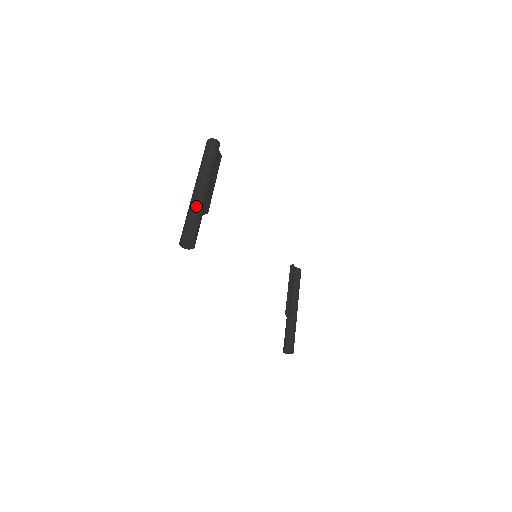
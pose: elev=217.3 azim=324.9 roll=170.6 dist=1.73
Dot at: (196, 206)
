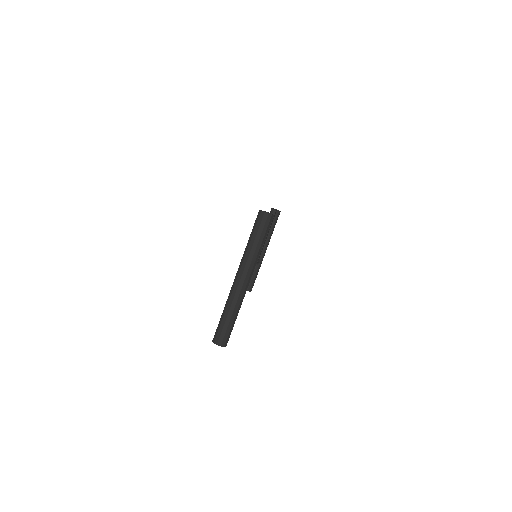
Dot at: (236, 307)
